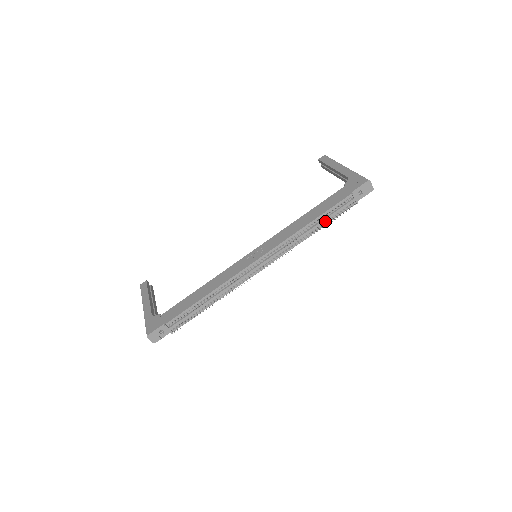
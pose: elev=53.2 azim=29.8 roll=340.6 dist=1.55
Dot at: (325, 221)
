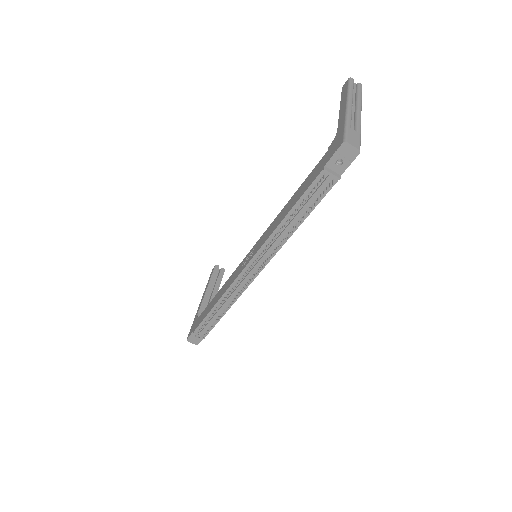
Dot at: (305, 211)
